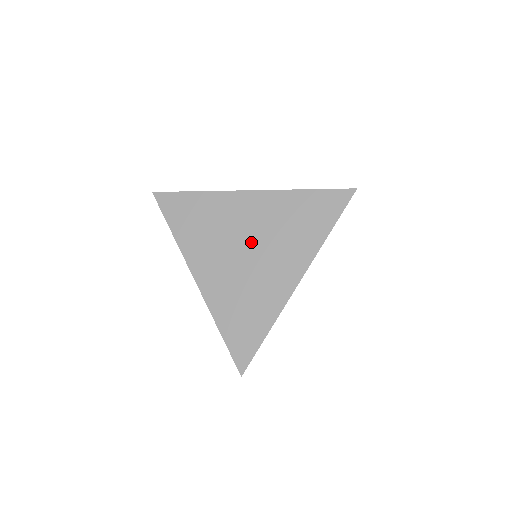
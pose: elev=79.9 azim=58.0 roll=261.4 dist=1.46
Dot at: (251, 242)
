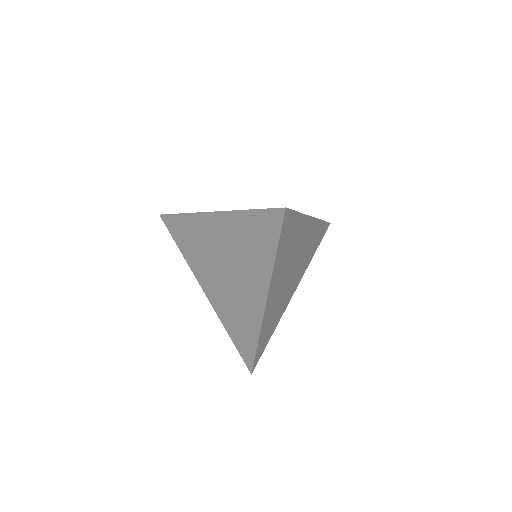
Dot at: occluded
